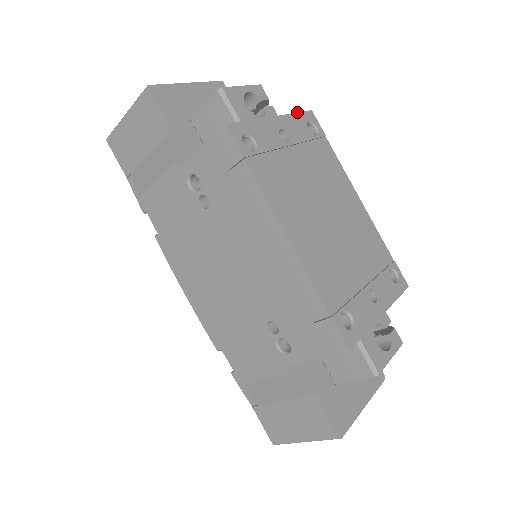
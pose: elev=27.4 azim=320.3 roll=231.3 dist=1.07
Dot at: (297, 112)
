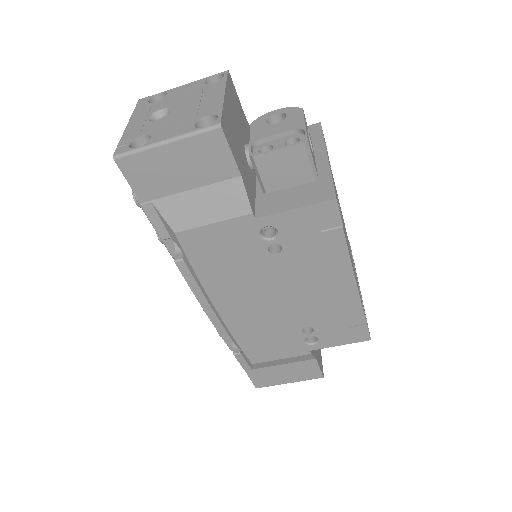
Dot at: (323, 135)
